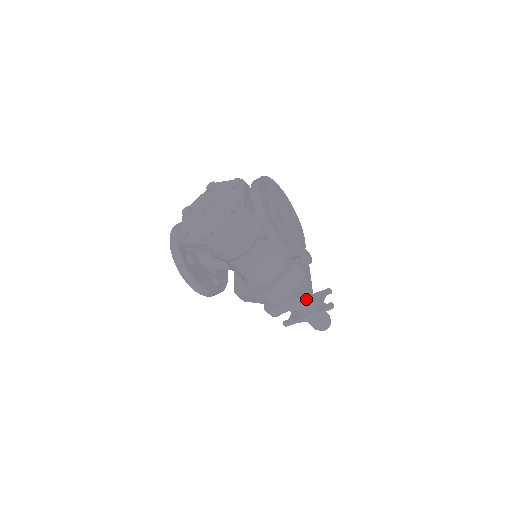
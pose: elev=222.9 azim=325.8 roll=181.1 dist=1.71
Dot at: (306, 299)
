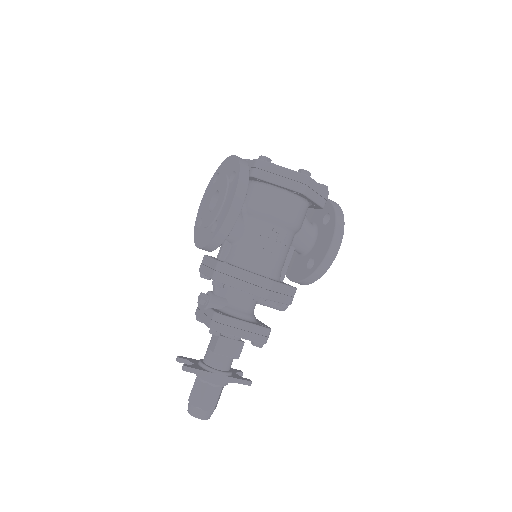
Dot at: (266, 336)
